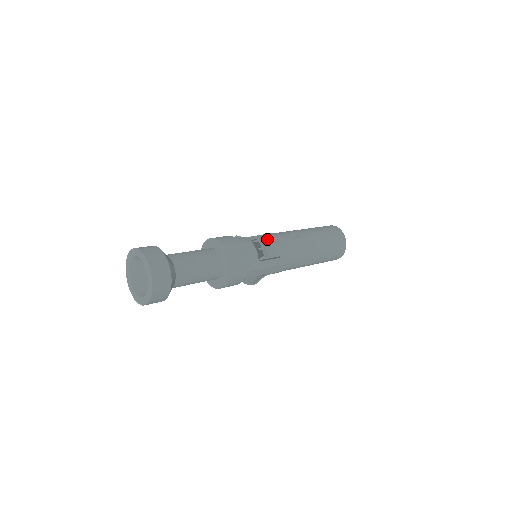
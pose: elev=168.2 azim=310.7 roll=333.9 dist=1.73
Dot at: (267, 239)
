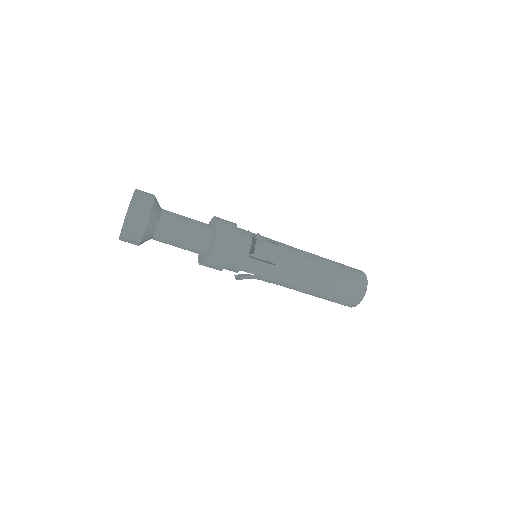
Dot at: (270, 242)
